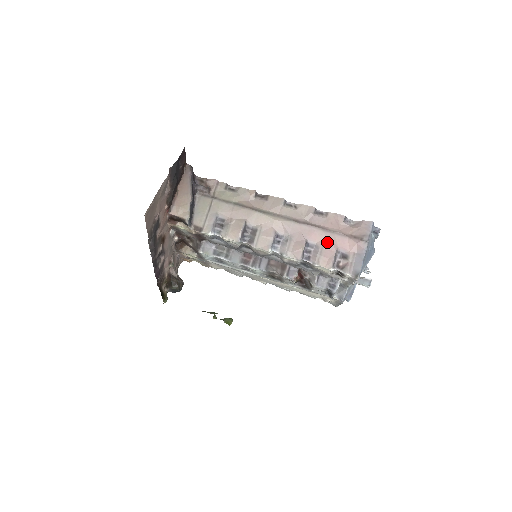
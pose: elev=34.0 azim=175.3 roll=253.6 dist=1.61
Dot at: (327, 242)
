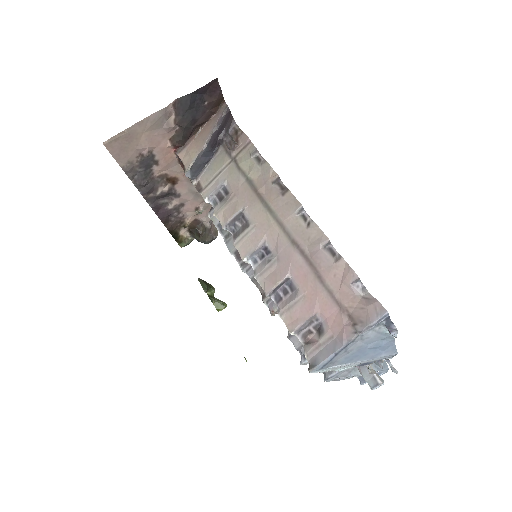
Dot at: (311, 296)
